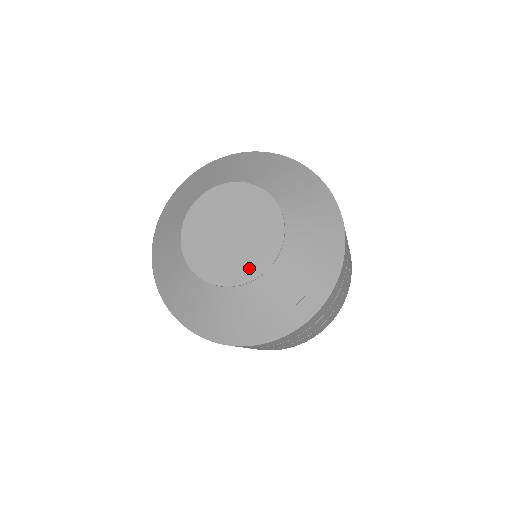
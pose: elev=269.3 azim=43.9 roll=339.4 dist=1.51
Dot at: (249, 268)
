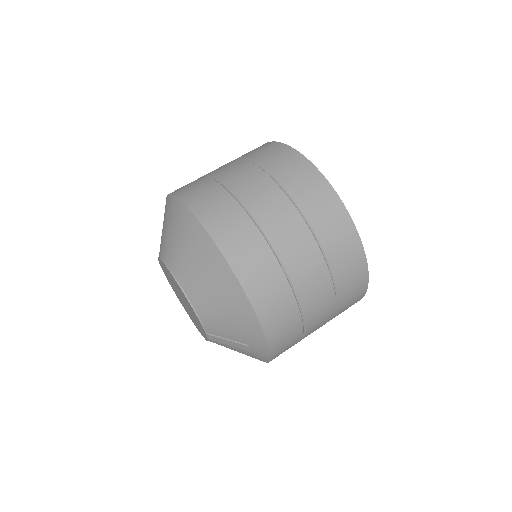
Dot at: (202, 331)
